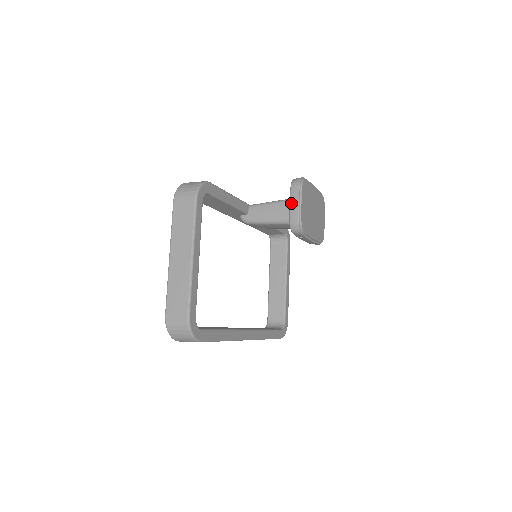
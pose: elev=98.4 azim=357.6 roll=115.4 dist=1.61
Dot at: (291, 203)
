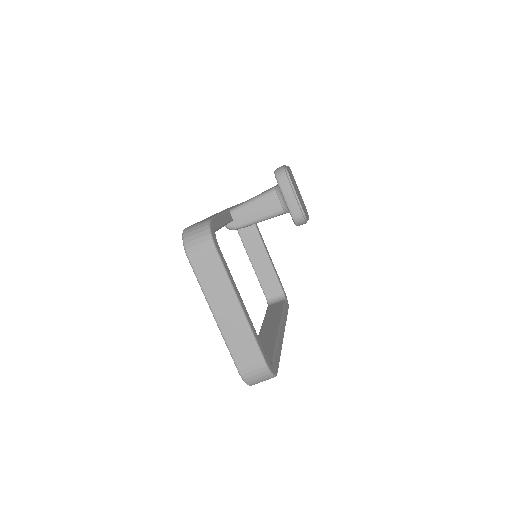
Dot at: (286, 199)
